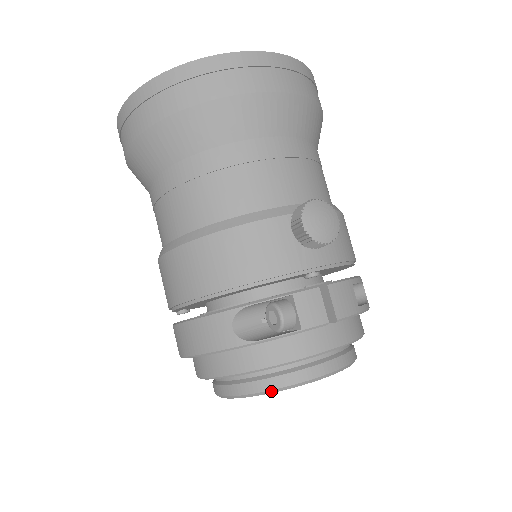
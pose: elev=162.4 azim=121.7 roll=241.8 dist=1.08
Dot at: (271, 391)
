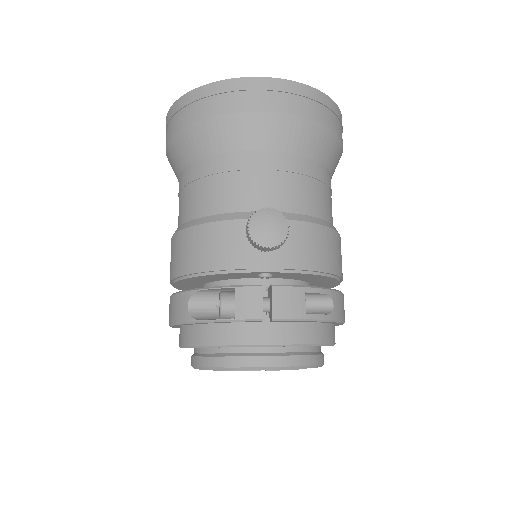
Dot at: (214, 368)
